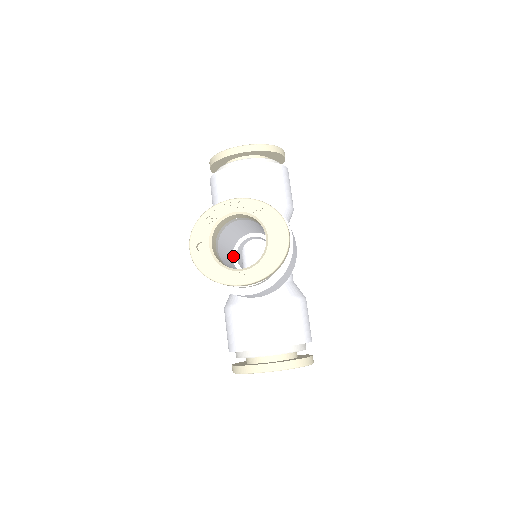
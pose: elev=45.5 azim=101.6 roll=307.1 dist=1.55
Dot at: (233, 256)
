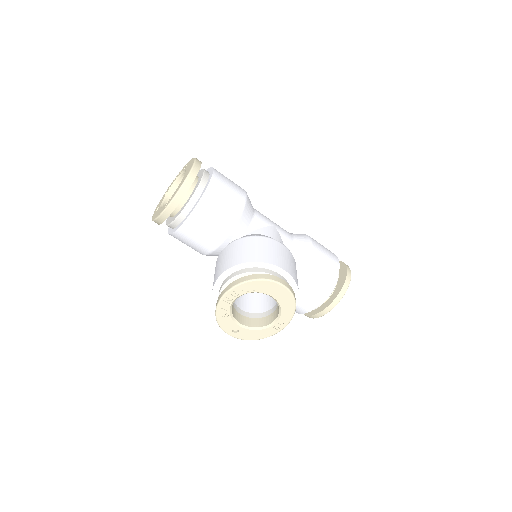
Dot at: occluded
